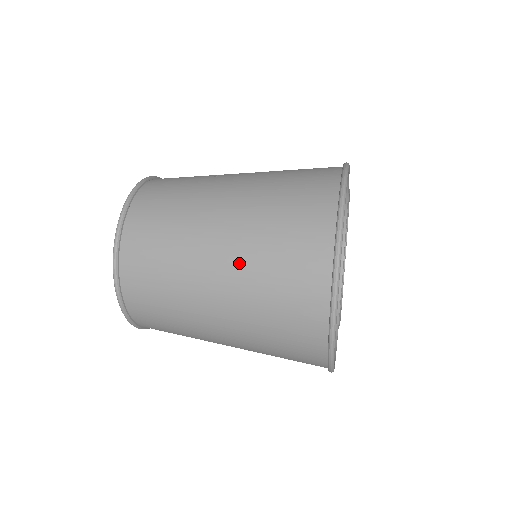
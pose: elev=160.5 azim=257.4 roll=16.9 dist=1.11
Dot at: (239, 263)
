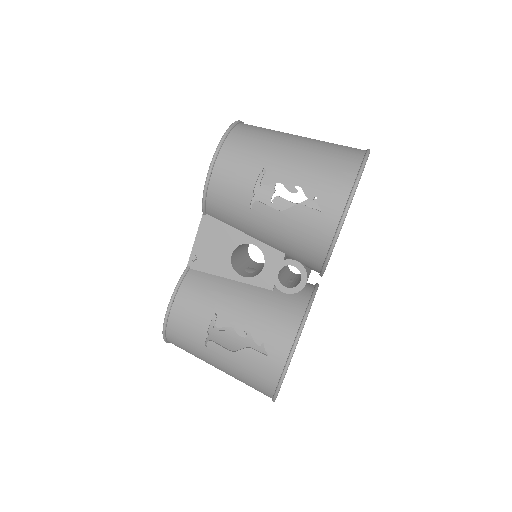
Dot at: occluded
